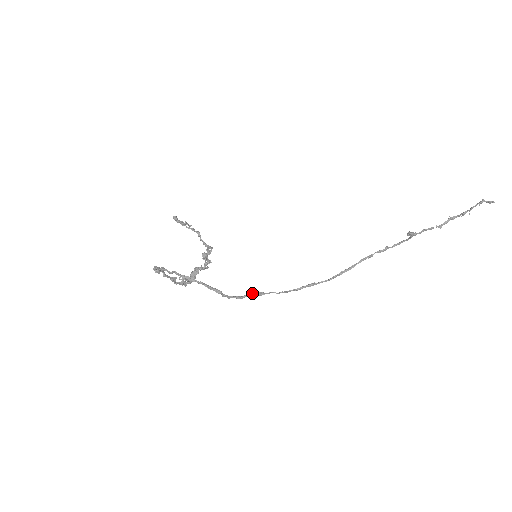
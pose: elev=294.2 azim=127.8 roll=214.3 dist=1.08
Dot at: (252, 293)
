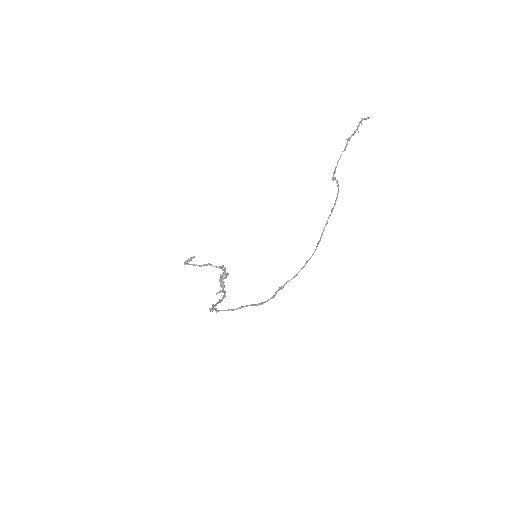
Dot at: (278, 289)
